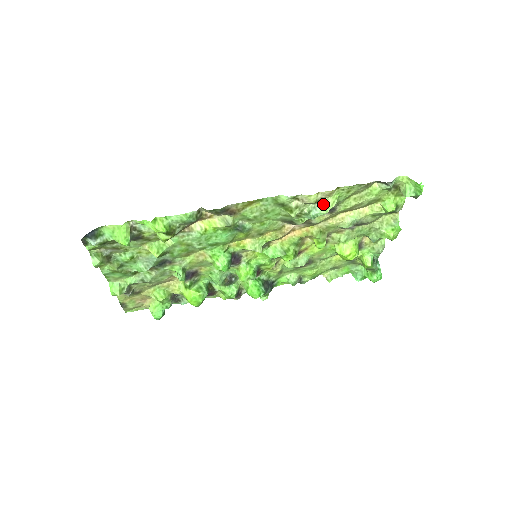
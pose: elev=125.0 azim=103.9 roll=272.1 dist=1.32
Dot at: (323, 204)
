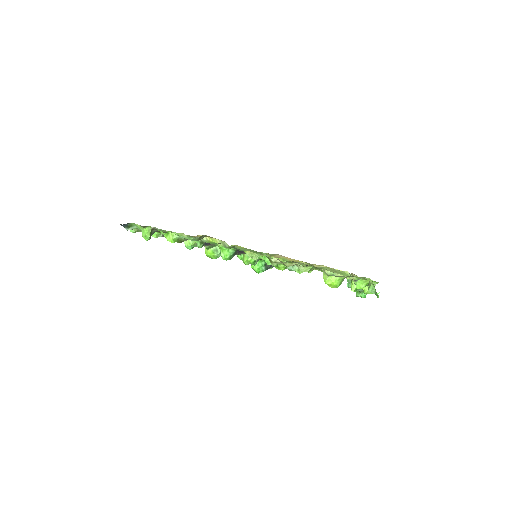
Dot at: (298, 267)
